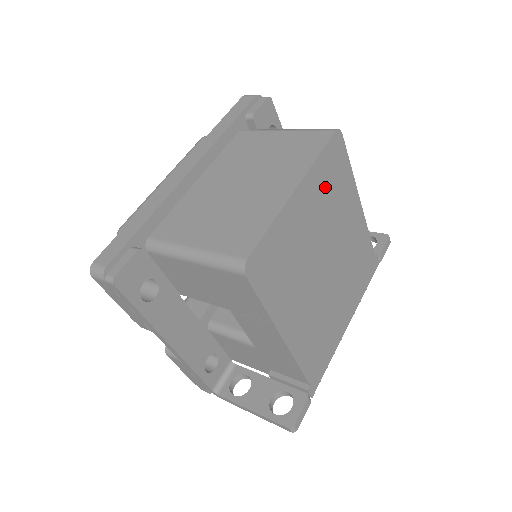
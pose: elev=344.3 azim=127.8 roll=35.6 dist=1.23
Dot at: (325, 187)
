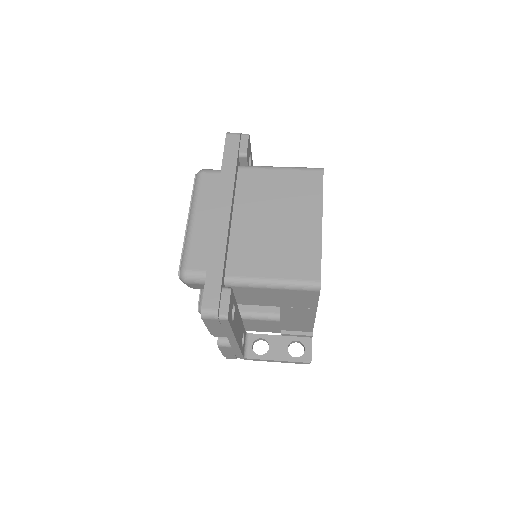
Dot at: occluded
